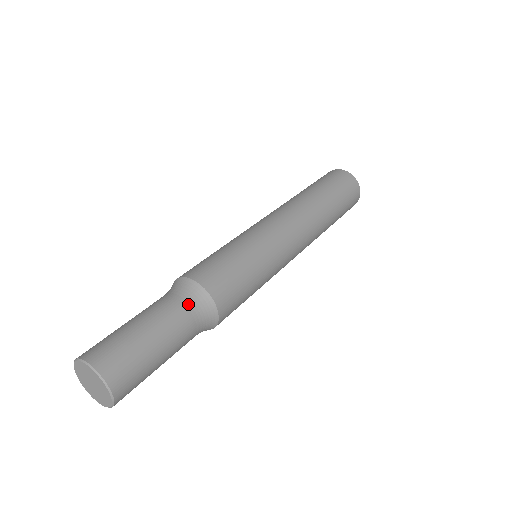
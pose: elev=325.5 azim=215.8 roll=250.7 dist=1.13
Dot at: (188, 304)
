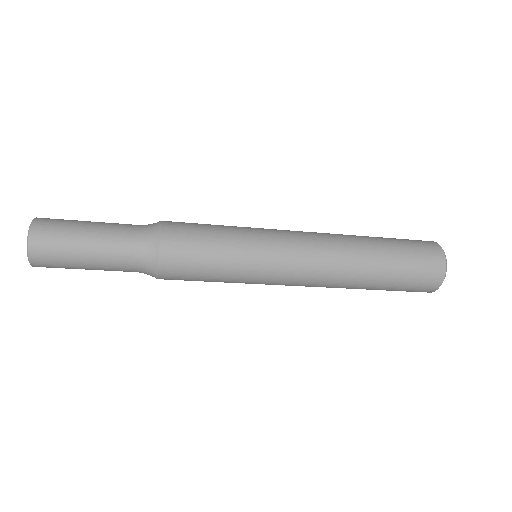
Dot at: (140, 226)
